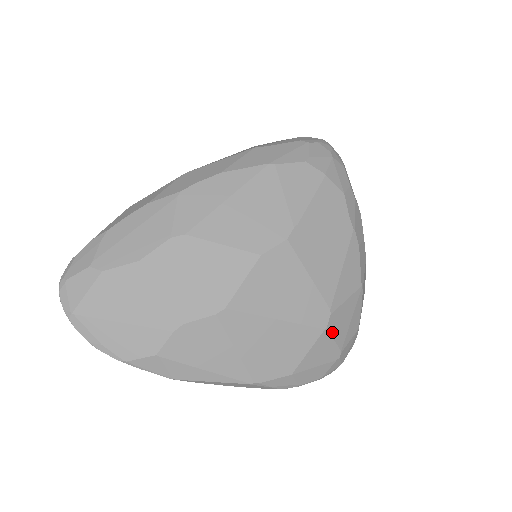
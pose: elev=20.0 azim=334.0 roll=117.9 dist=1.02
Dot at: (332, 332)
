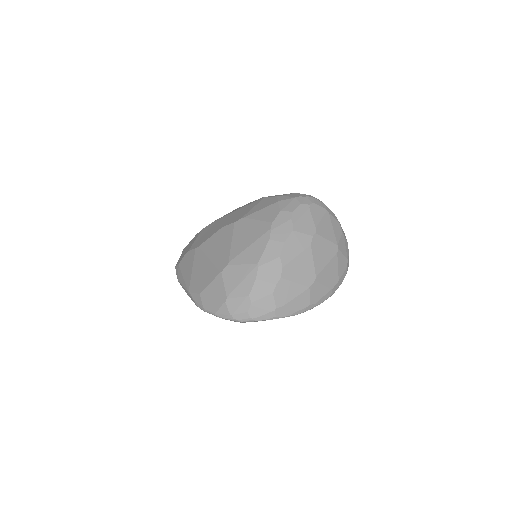
Dot at: (225, 278)
